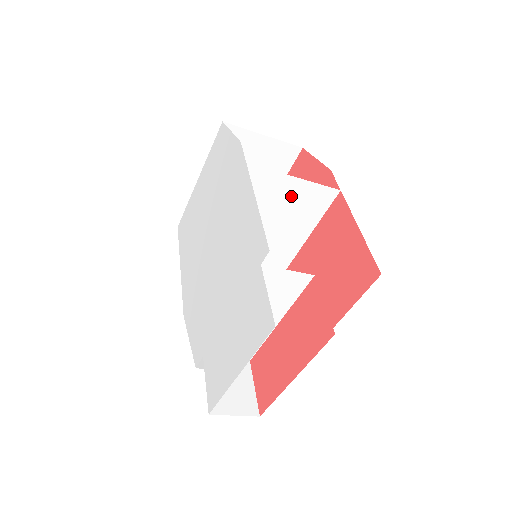
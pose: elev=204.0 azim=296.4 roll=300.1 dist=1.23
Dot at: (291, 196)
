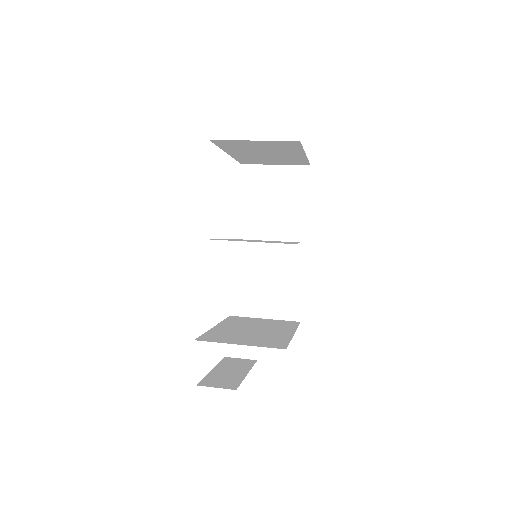
Dot at: occluded
